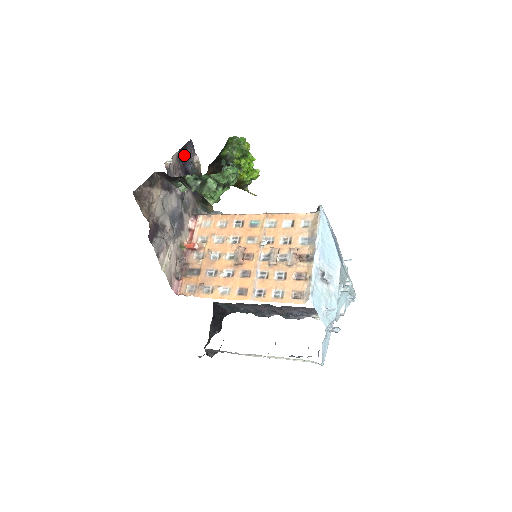
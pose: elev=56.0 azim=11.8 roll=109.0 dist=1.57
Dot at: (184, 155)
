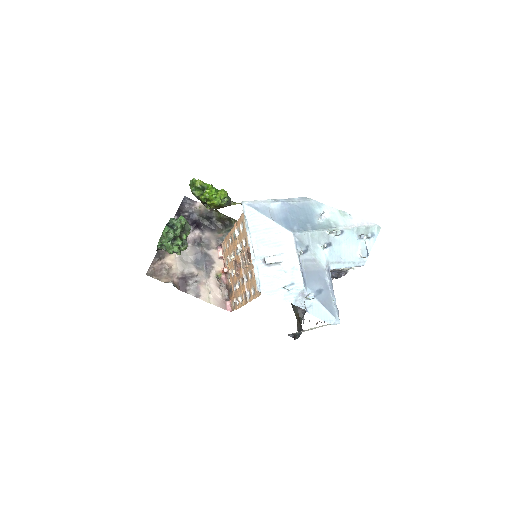
Dot at: (185, 212)
